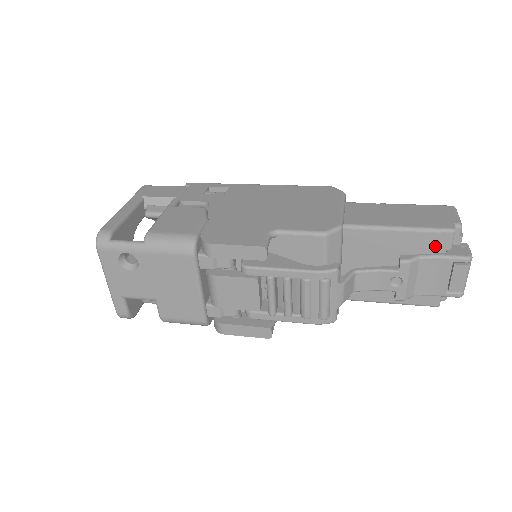
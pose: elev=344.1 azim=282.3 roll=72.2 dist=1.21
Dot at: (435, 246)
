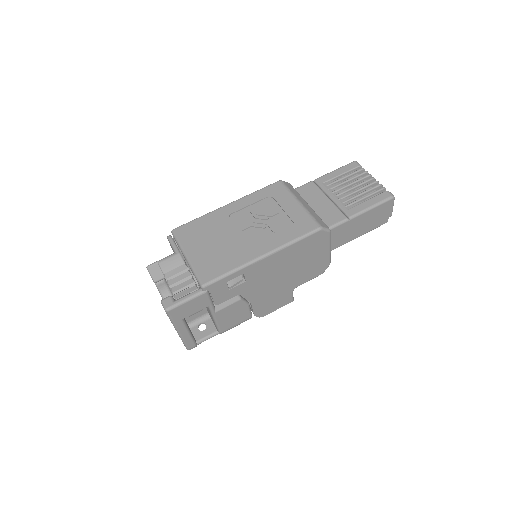
Dot at: occluded
